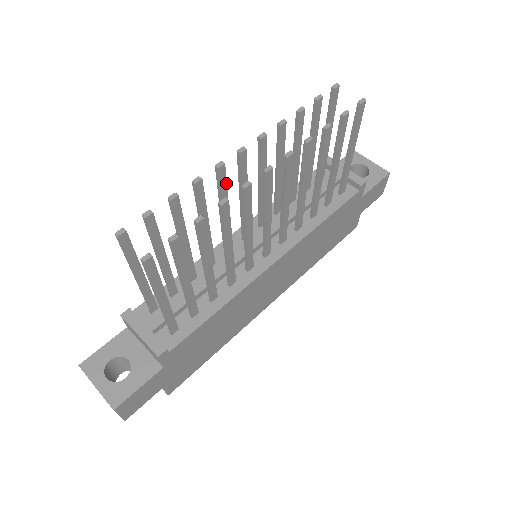
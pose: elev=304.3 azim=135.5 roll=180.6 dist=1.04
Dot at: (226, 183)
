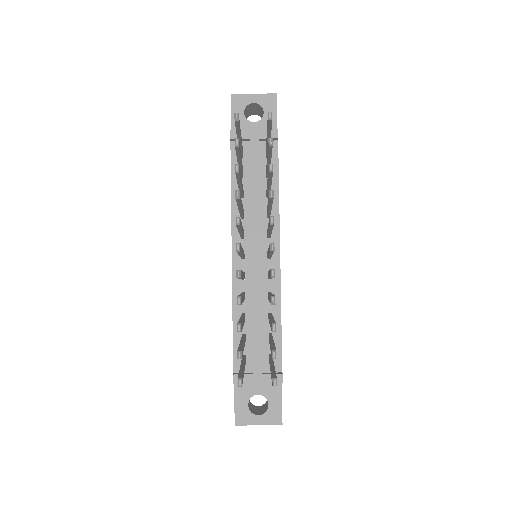
Dot at: (241, 271)
